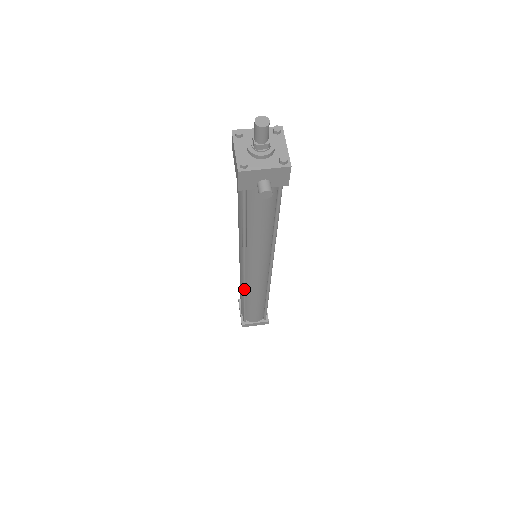
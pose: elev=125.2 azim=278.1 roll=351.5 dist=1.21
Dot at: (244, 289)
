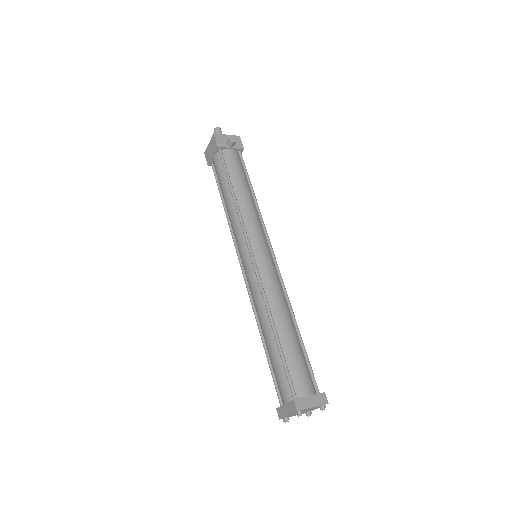
Dot at: (262, 290)
